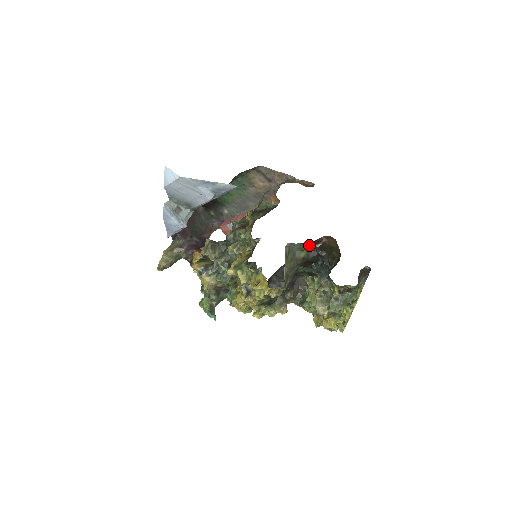
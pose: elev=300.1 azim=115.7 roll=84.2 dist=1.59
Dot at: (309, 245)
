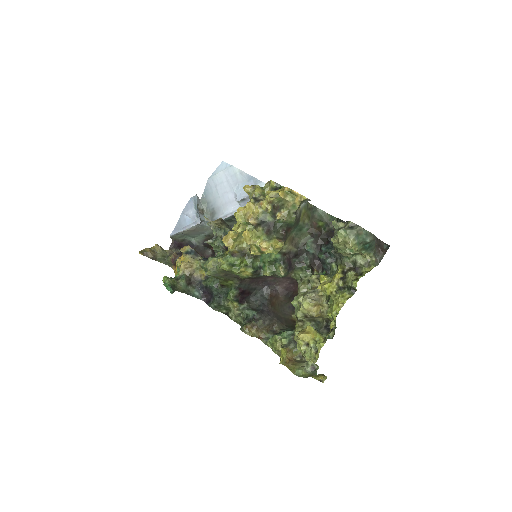
Dot at: (331, 216)
